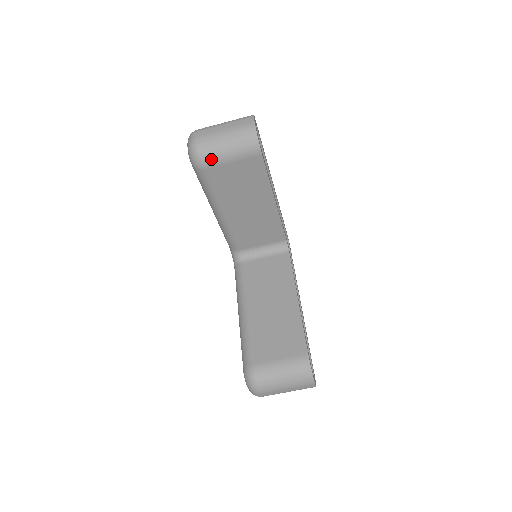
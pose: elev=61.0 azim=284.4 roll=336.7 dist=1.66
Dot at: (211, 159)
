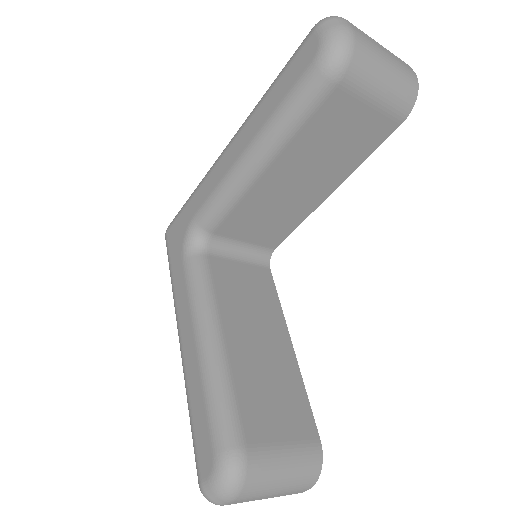
Dot at: (358, 78)
